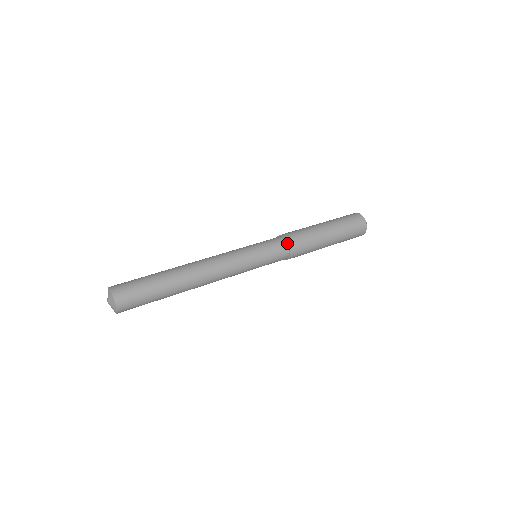
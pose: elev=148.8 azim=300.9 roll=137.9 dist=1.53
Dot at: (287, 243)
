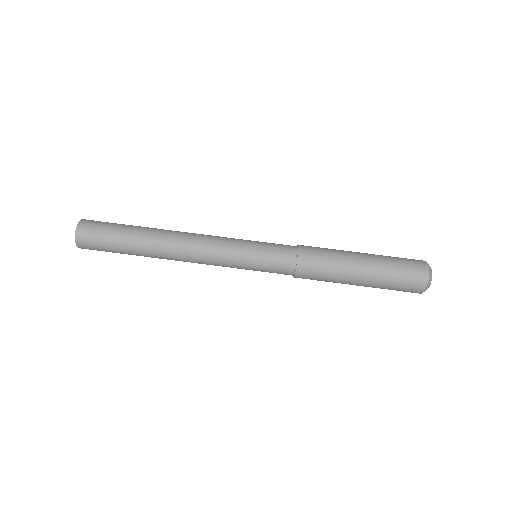
Dot at: (294, 275)
